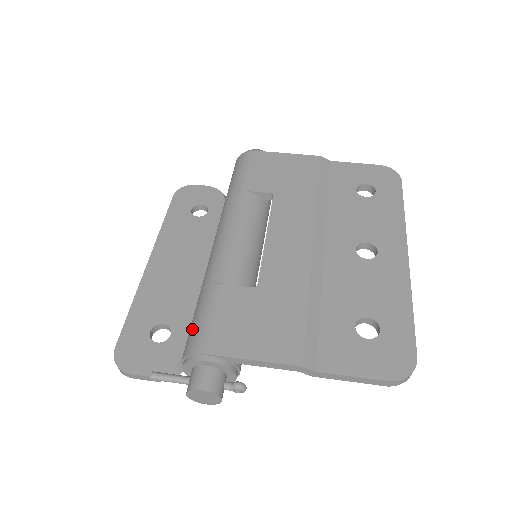
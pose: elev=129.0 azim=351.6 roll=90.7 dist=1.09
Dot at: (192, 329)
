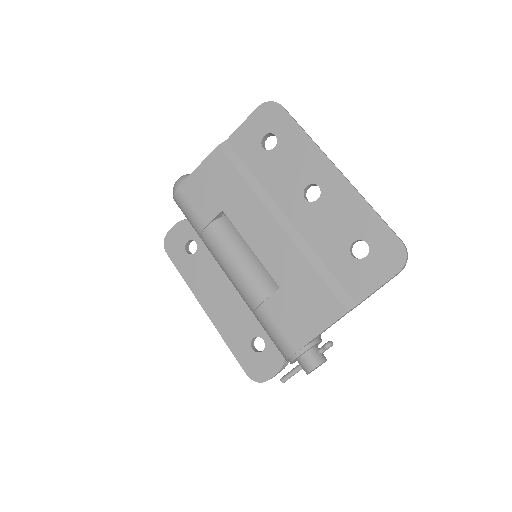
Dot at: (274, 343)
